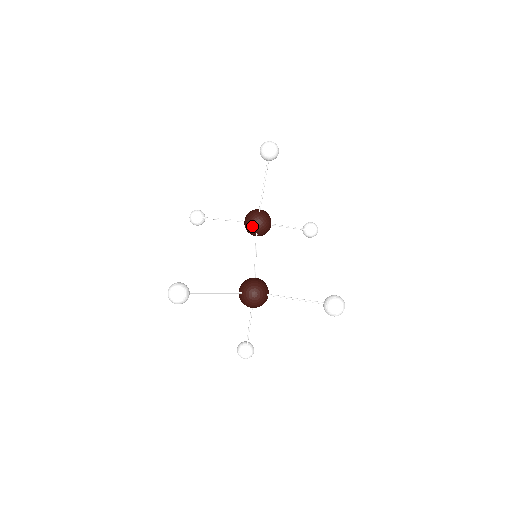
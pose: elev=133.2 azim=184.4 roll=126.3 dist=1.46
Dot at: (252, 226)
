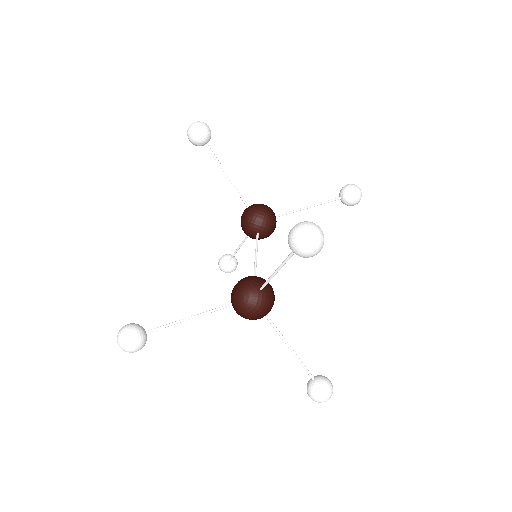
Dot at: (246, 228)
